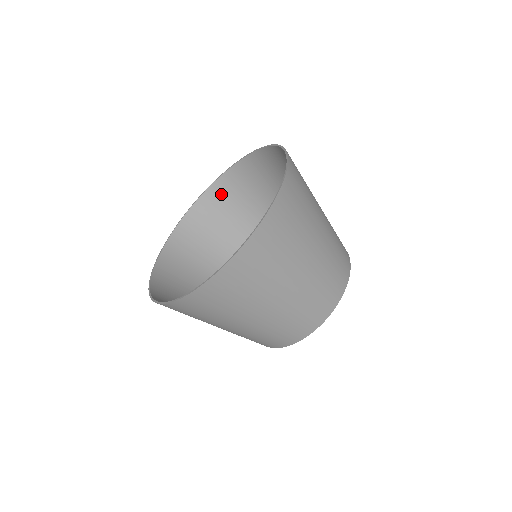
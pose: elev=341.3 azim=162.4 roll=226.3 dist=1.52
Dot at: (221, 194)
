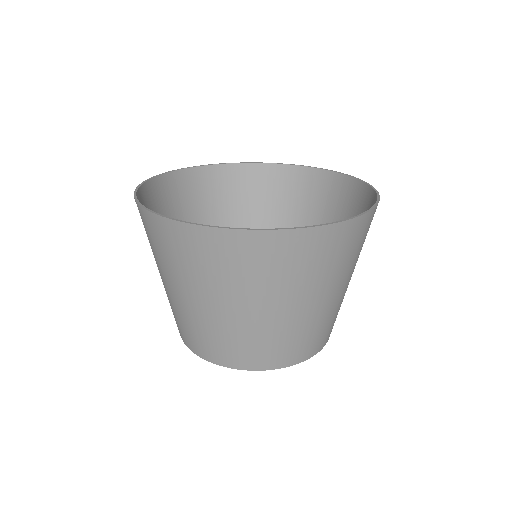
Dot at: (334, 189)
